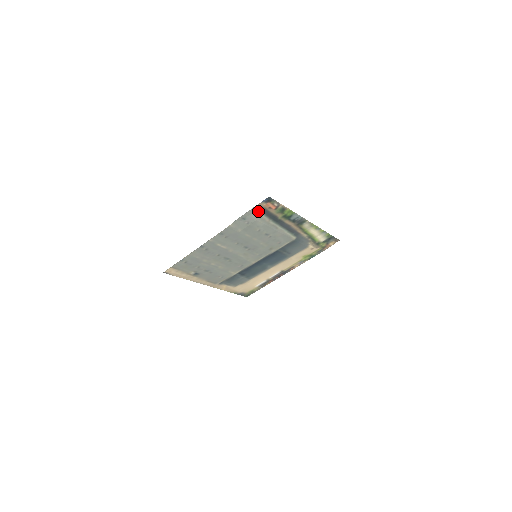
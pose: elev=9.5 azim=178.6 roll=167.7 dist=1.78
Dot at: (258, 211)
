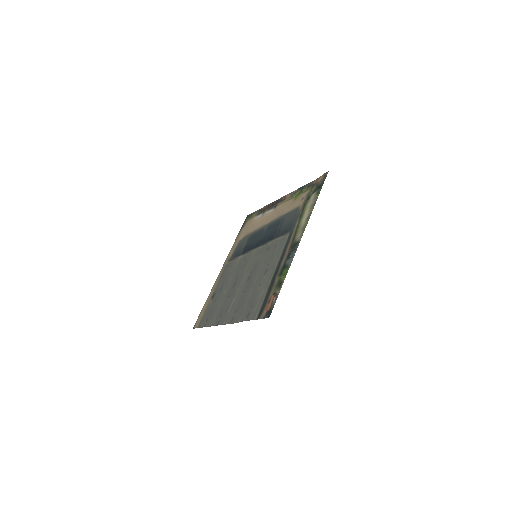
Dot at: (259, 310)
